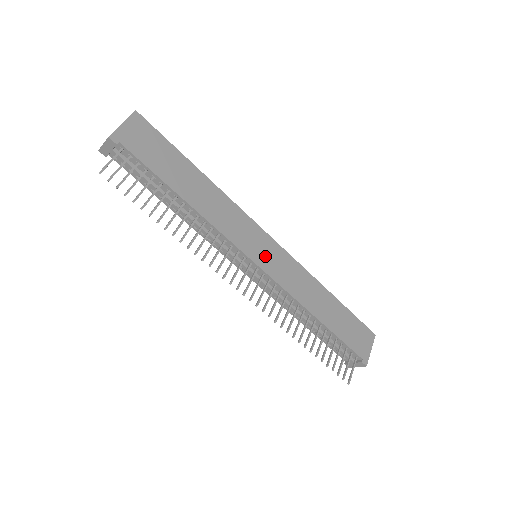
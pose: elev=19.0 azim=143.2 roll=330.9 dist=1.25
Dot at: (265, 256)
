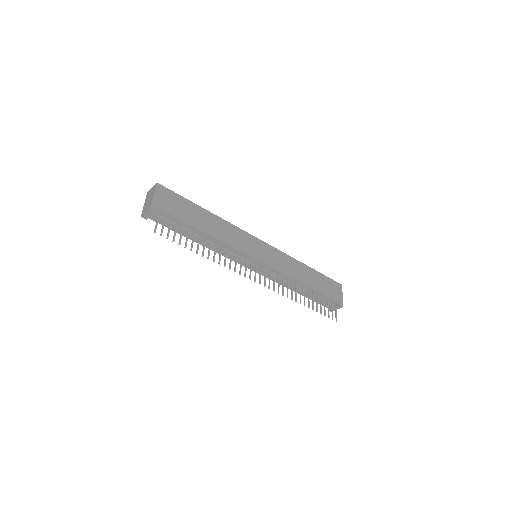
Dot at: (263, 254)
